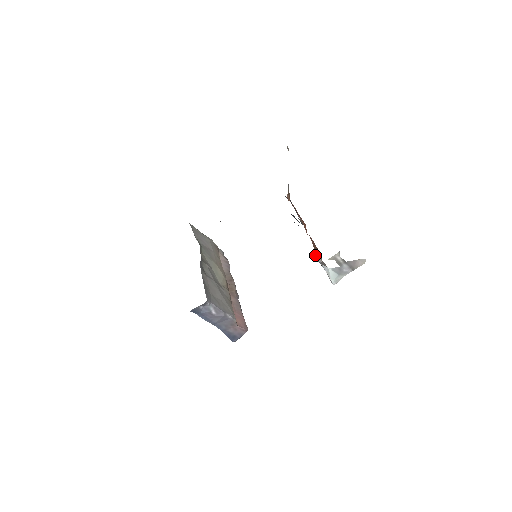
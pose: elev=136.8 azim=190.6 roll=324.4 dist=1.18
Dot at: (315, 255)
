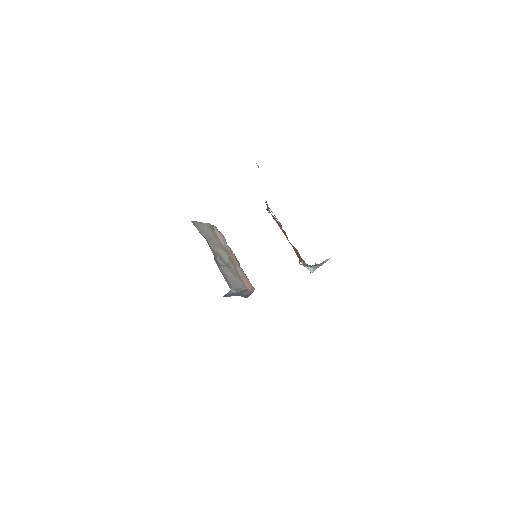
Dot at: (299, 262)
